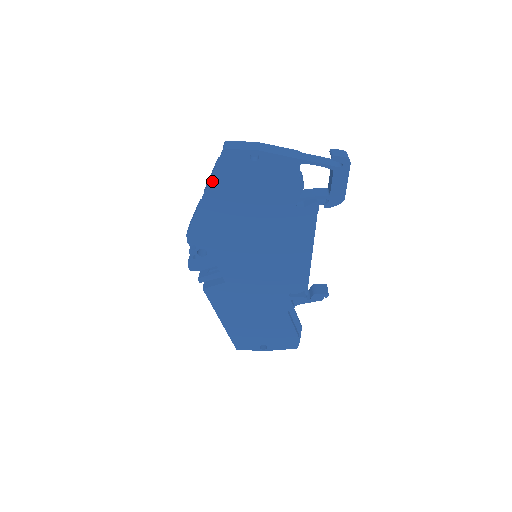
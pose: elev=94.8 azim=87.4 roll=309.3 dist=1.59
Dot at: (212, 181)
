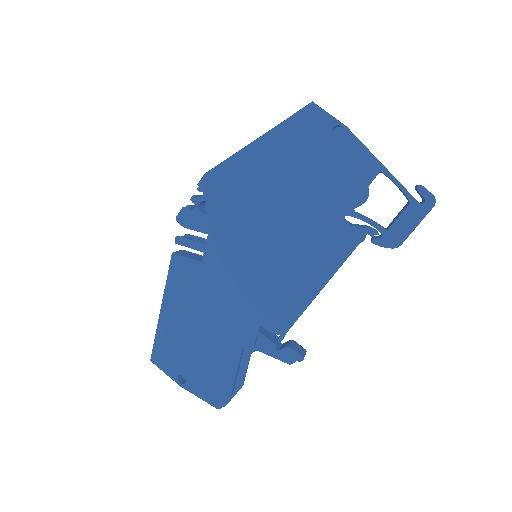
Dot at: (275, 130)
